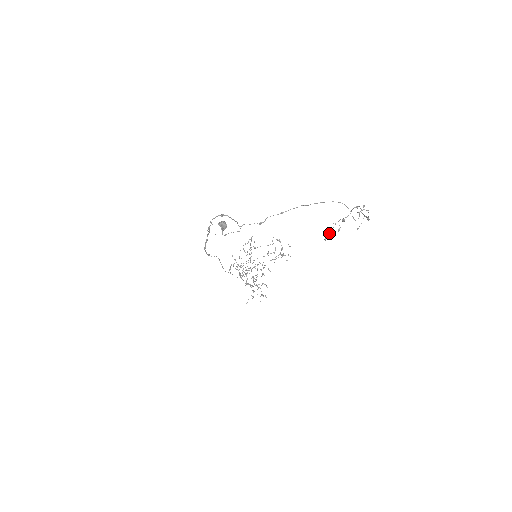
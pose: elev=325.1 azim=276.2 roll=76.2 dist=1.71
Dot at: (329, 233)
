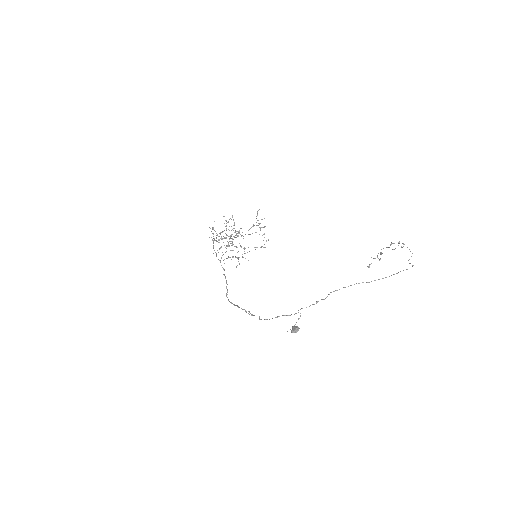
Dot at: occluded
